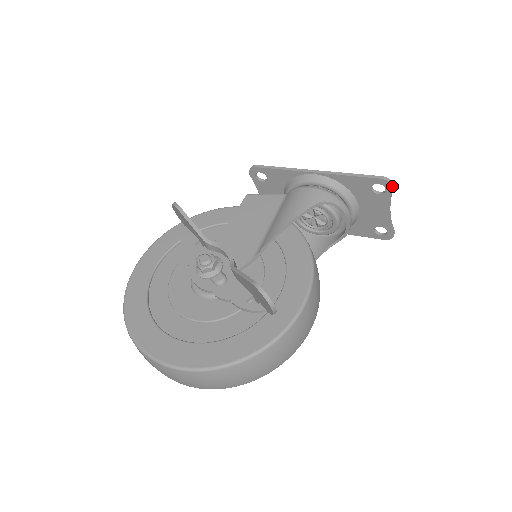
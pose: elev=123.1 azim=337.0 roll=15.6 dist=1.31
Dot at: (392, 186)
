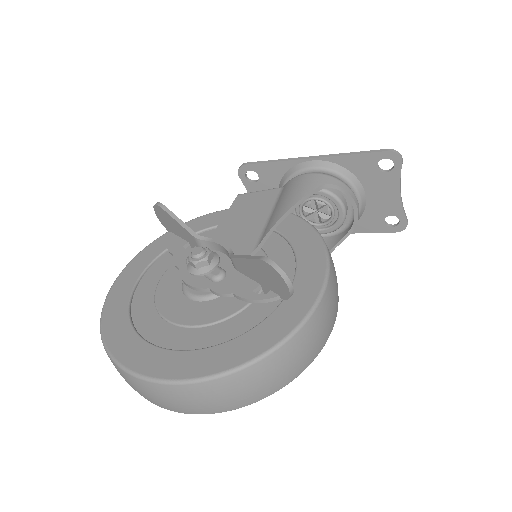
Dot at: (401, 158)
